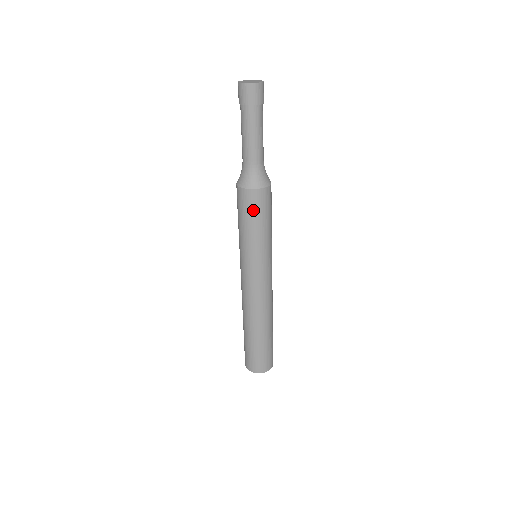
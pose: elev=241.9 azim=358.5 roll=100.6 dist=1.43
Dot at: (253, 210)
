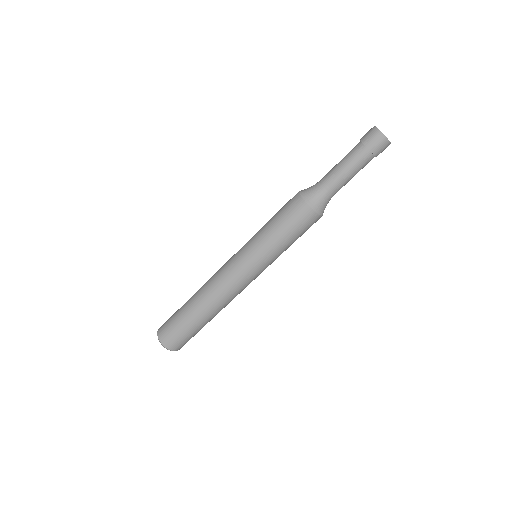
Dot at: (289, 215)
